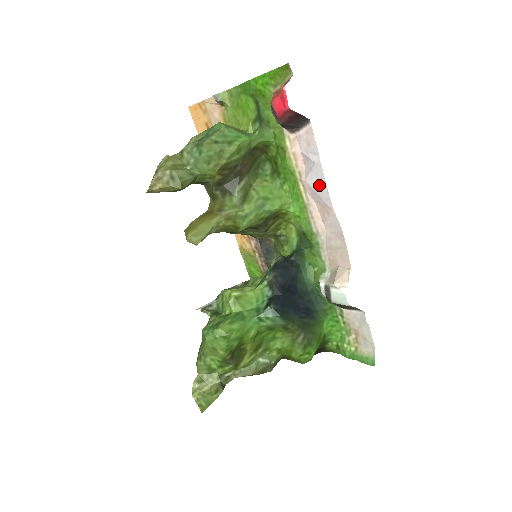
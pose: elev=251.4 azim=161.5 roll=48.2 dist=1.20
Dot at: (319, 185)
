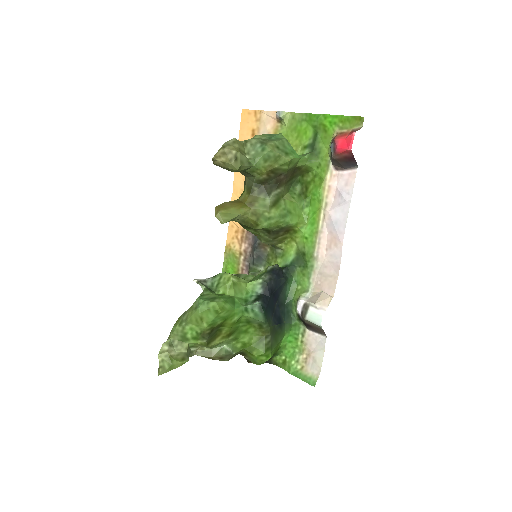
Dot at: (340, 219)
